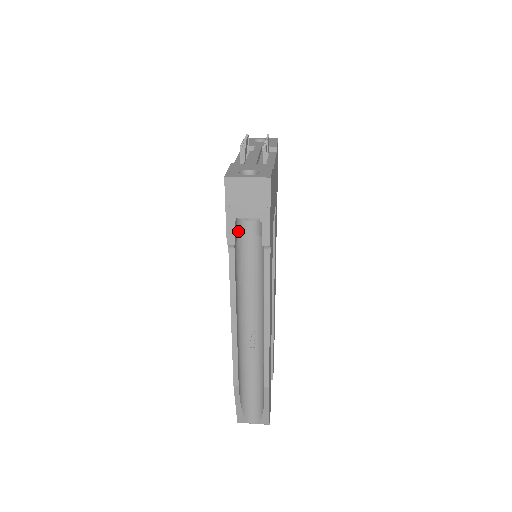
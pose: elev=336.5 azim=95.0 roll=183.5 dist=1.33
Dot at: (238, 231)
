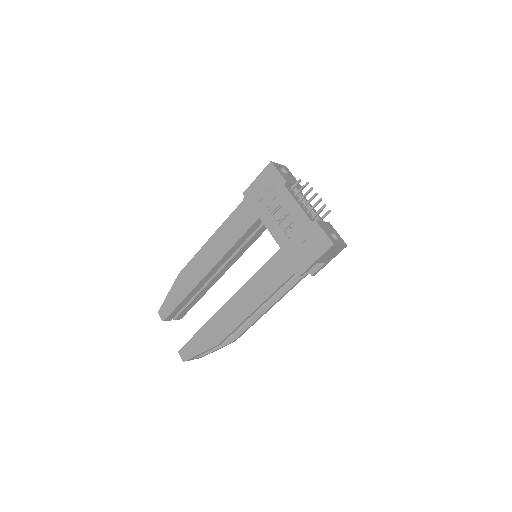
Dot at: occluded
